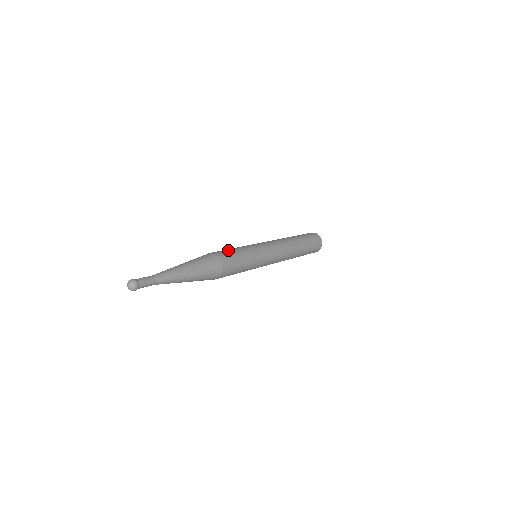
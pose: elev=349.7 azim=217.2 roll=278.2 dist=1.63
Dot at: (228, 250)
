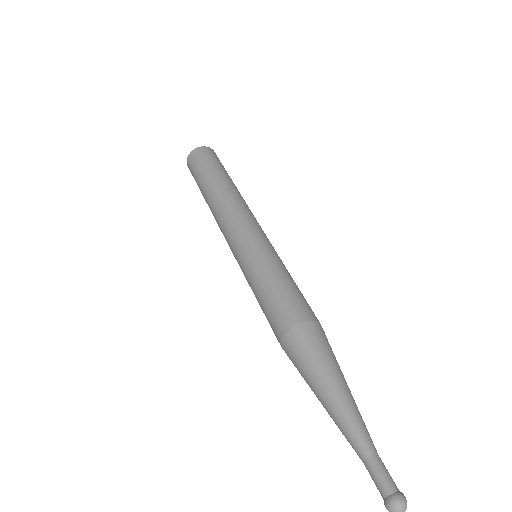
Dot at: (276, 301)
